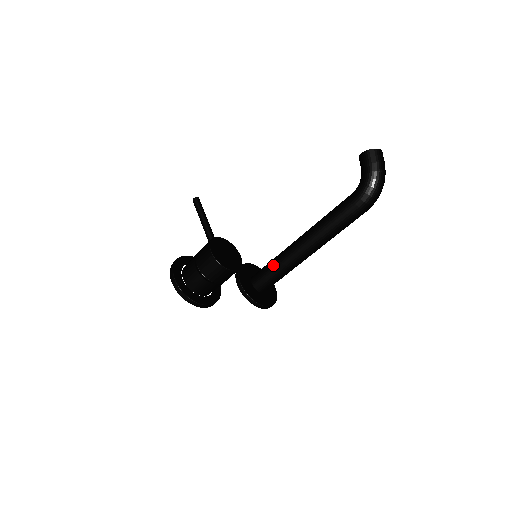
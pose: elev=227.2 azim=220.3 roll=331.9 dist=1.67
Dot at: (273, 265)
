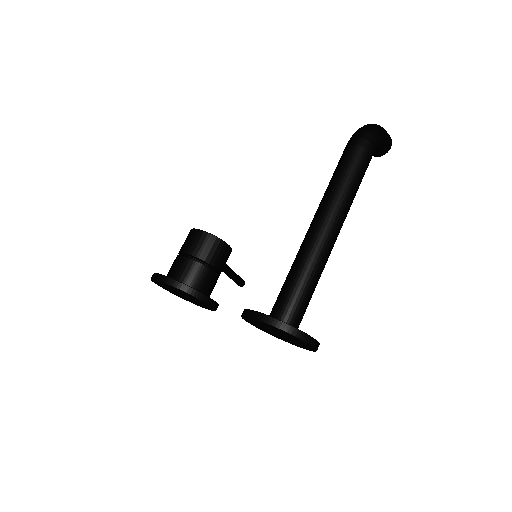
Dot at: occluded
